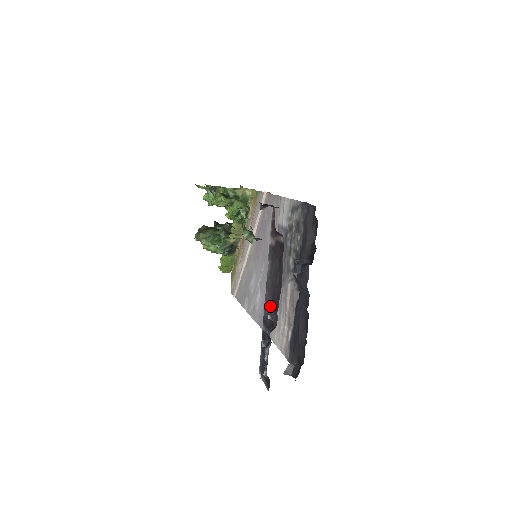
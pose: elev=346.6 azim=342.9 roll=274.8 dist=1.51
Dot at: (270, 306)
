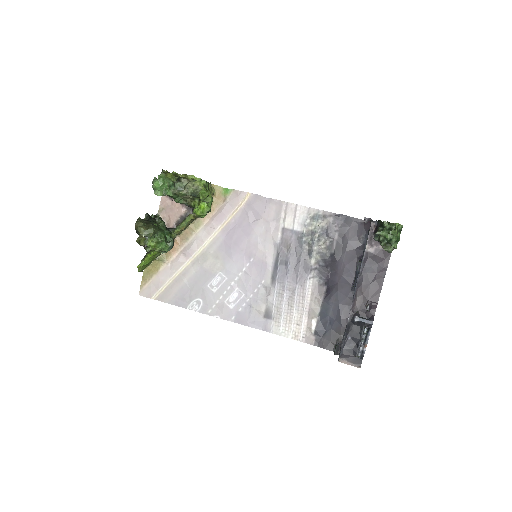
Dot at: (360, 301)
